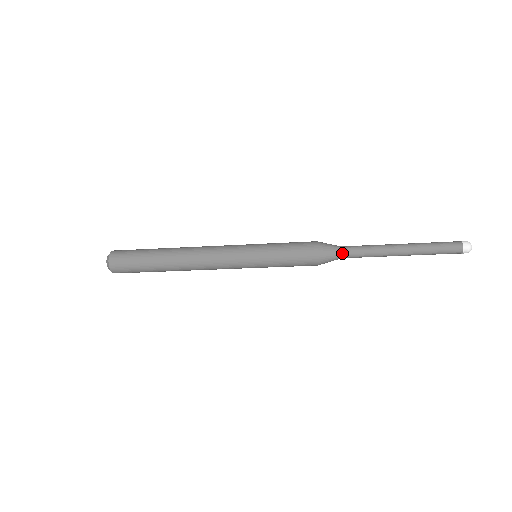
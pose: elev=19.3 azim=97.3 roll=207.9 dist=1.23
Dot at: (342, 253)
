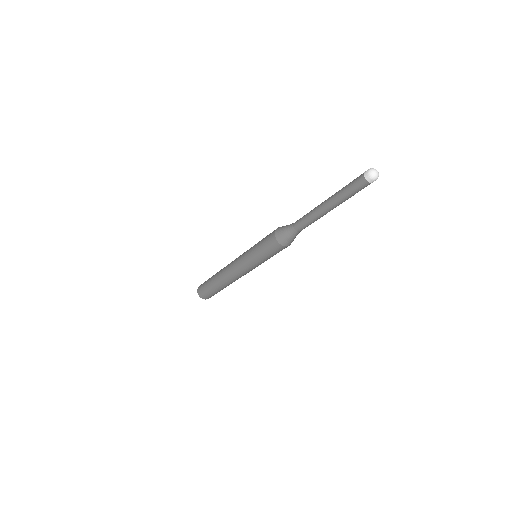
Dot at: (292, 225)
